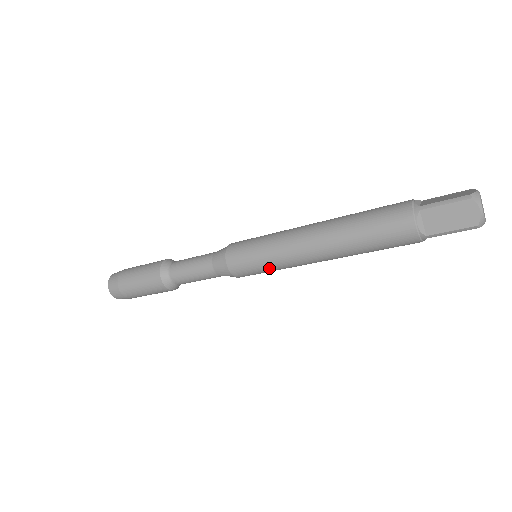
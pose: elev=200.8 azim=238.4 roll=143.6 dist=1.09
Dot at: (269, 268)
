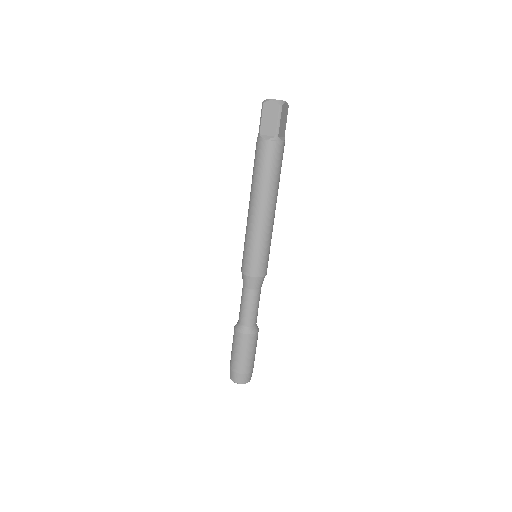
Dot at: (261, 248)
